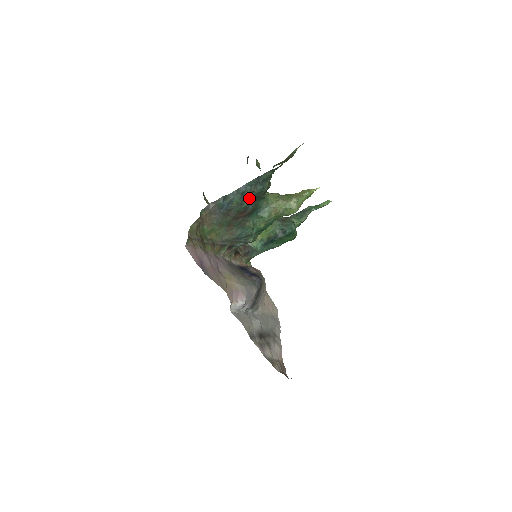
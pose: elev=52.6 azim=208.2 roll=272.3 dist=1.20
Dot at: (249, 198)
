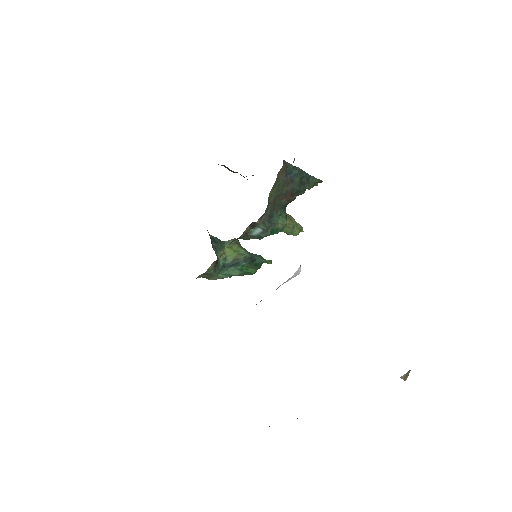
Dot at: (301, 186)
